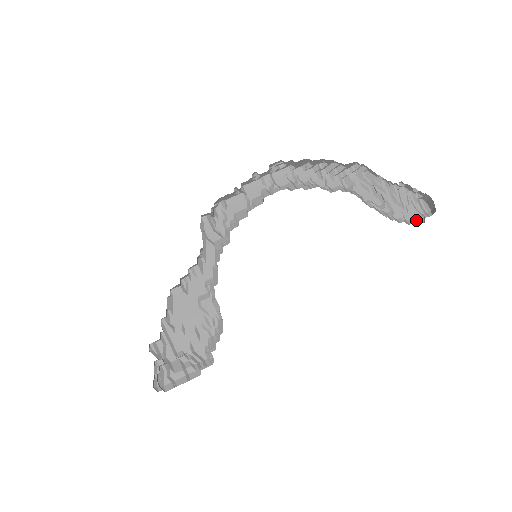
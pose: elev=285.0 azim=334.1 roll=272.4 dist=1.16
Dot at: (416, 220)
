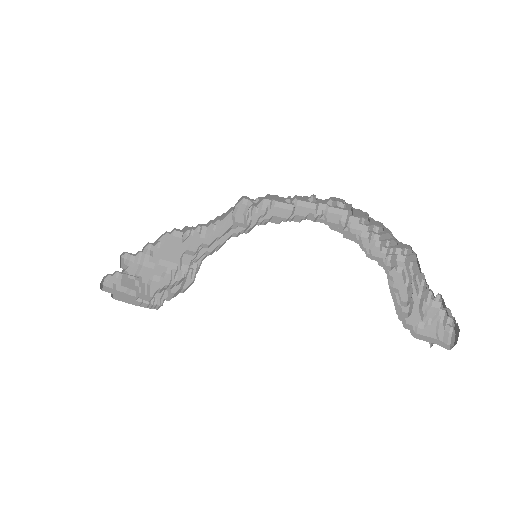
Dot at: (426, 339)
